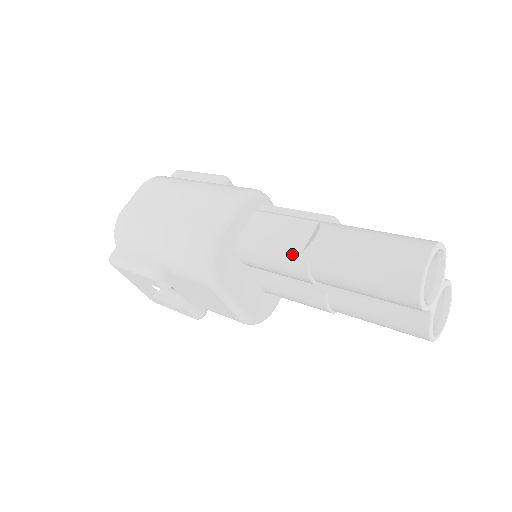
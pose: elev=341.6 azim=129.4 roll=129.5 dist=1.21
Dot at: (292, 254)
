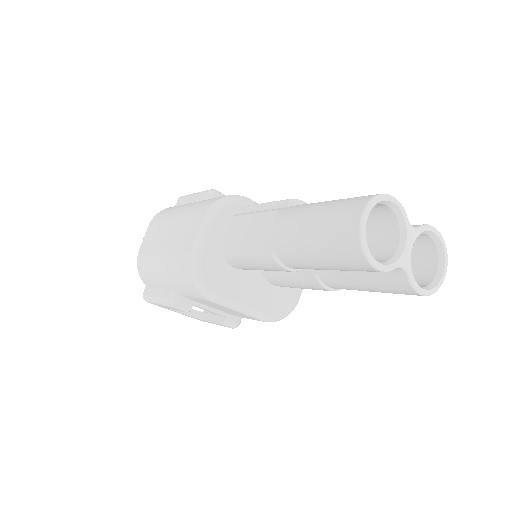
Dot at: (261, 250)
